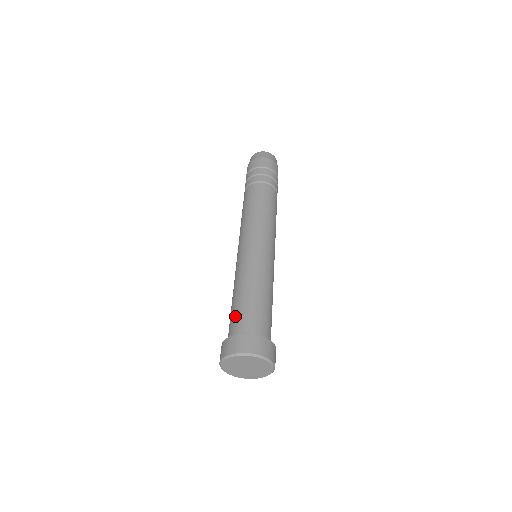
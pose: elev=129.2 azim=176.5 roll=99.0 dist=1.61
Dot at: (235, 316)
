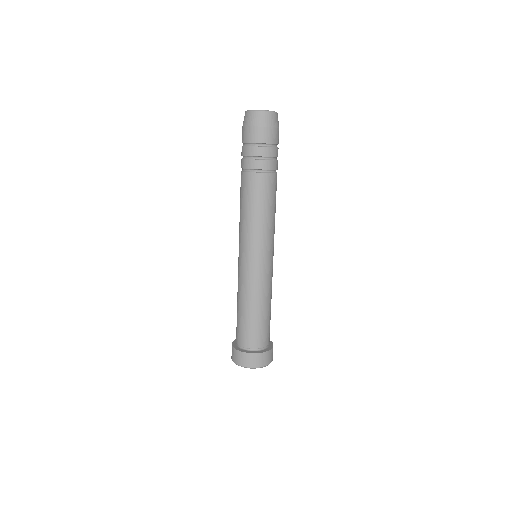
Dot at: (253, 332)
